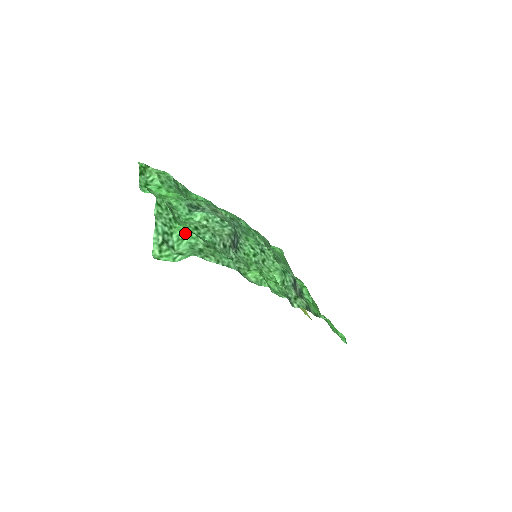
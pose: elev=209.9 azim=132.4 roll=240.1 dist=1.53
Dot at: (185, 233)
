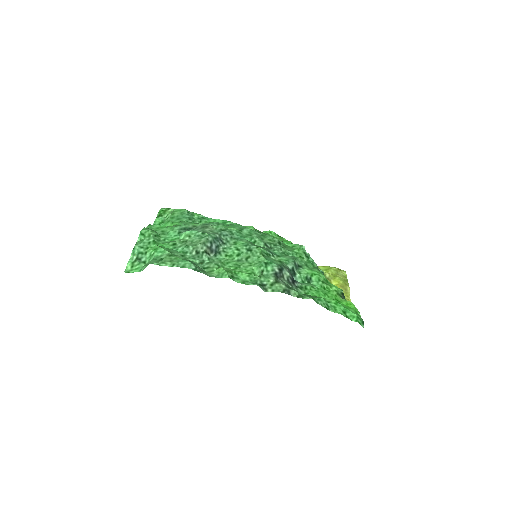
Dot at: (156, 250)
